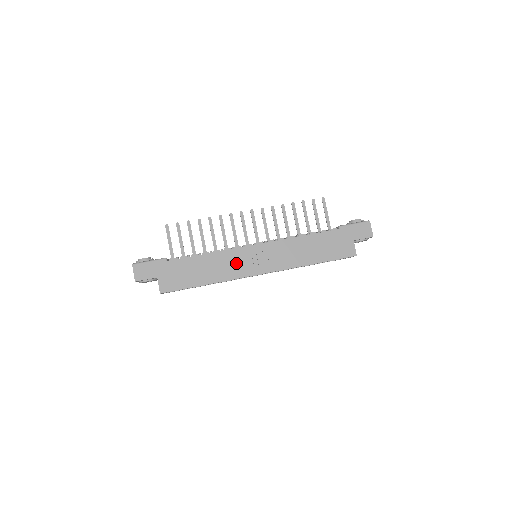
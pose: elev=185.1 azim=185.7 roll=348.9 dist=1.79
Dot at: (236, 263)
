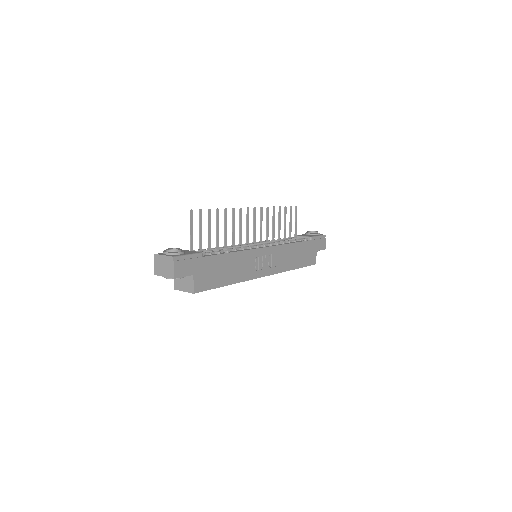
Dot at: (252, 264)
